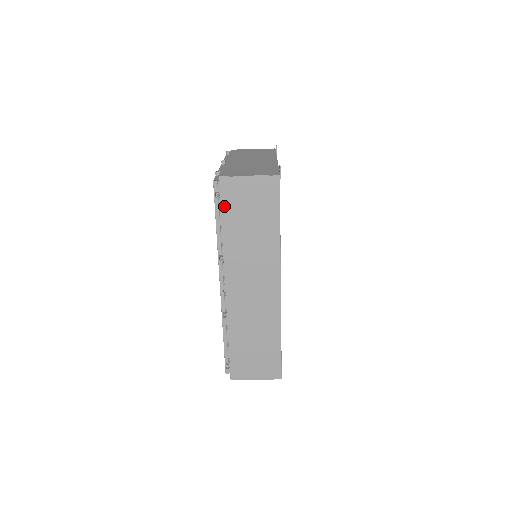
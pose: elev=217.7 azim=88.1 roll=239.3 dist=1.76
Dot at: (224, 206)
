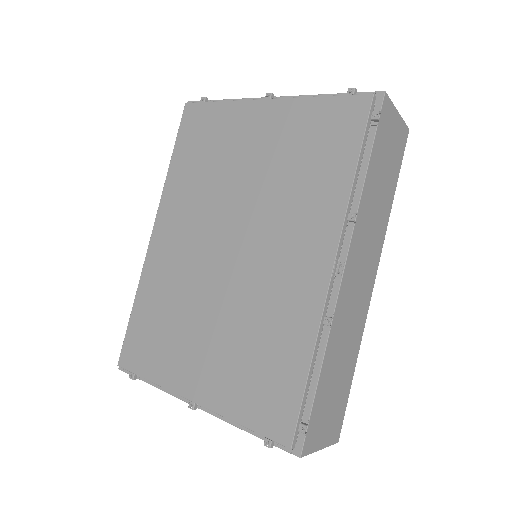
Dot at: (377, 137)
